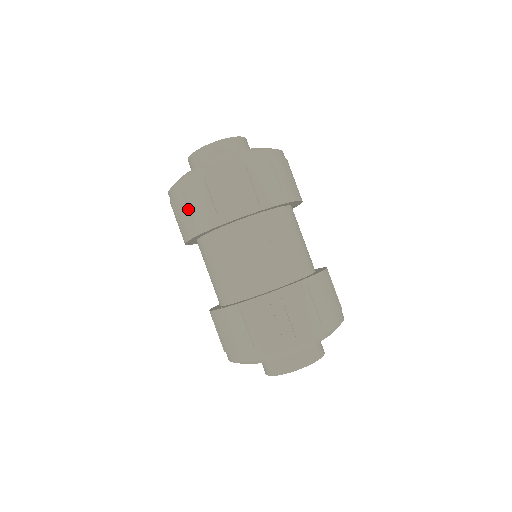
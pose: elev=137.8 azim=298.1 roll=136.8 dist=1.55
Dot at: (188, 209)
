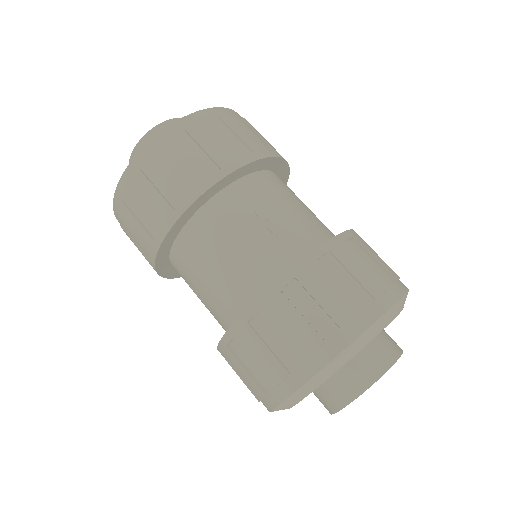
Dot at: (136, 219)
